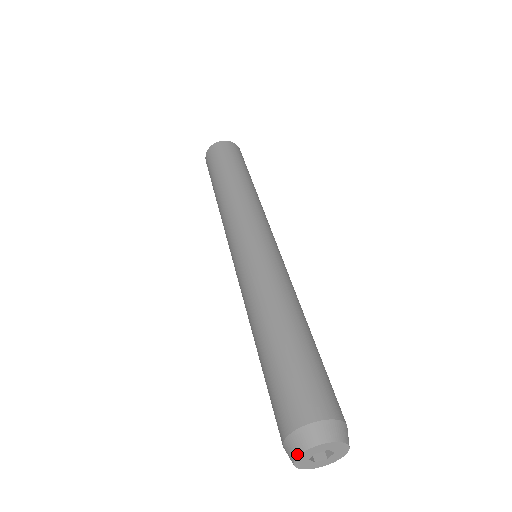
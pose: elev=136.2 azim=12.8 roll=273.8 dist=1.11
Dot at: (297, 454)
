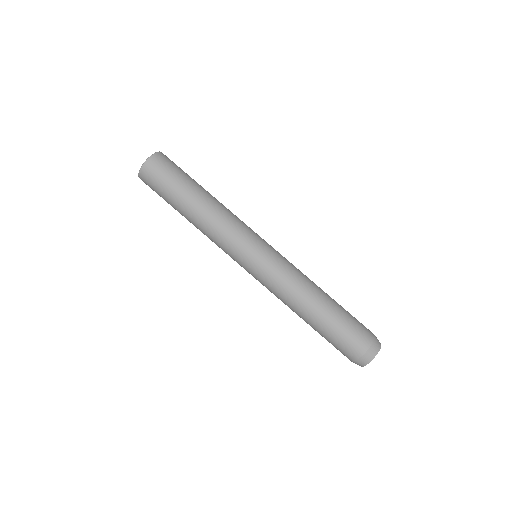
Dot at: (366, 364)
